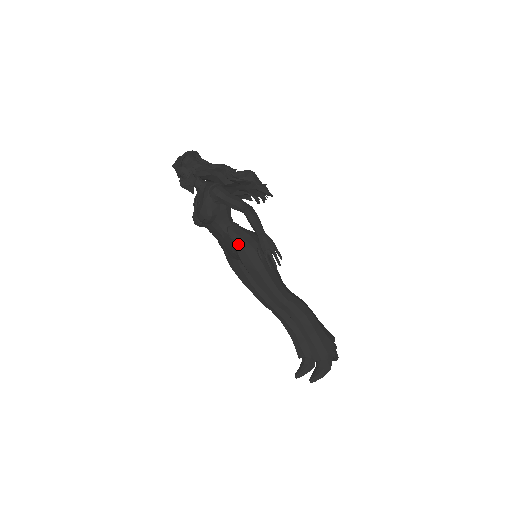
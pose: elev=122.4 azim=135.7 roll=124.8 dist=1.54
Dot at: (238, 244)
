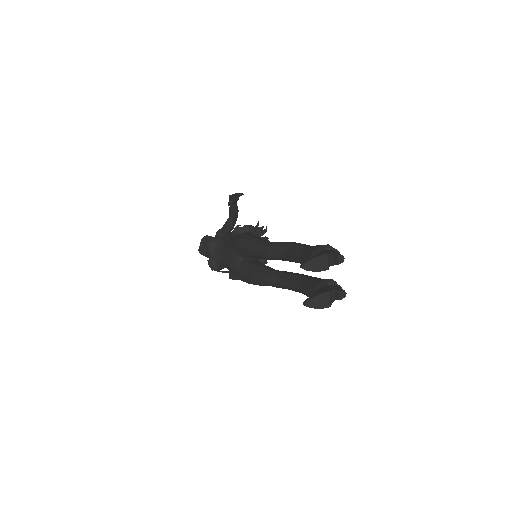
Dot at: (231, 240)
